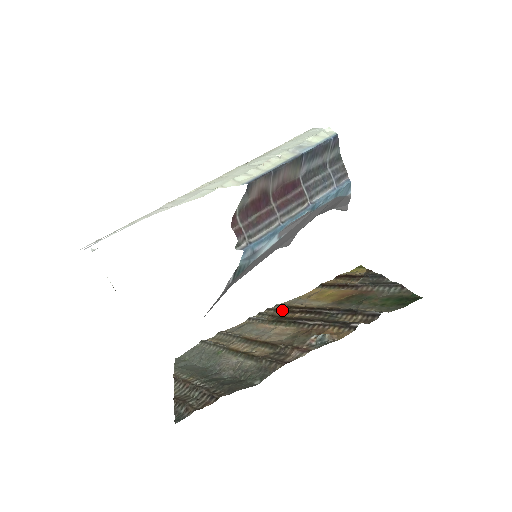
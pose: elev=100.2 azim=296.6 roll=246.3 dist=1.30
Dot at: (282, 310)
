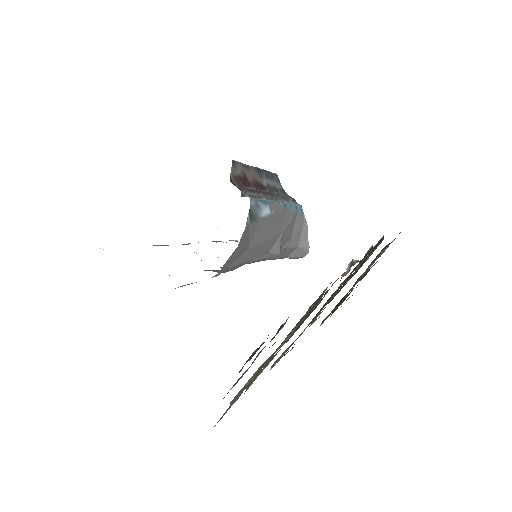
Dot at: occluded
